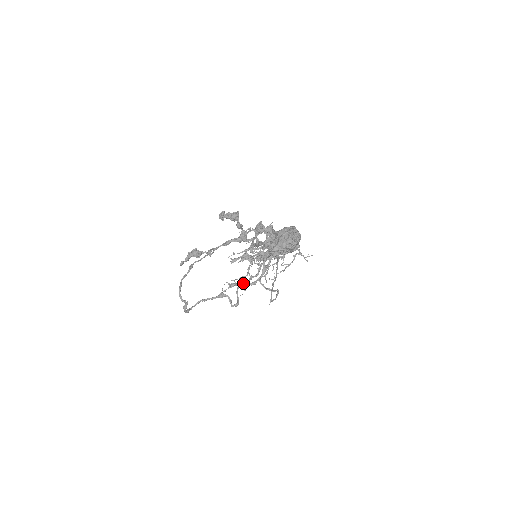
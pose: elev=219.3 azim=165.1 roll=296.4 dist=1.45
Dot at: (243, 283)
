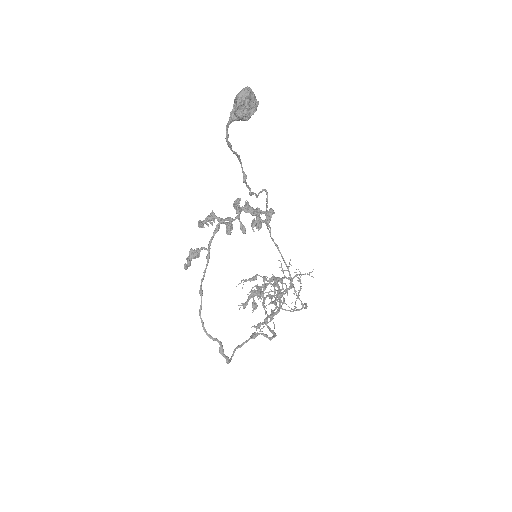
Dot at: (267, 316)
